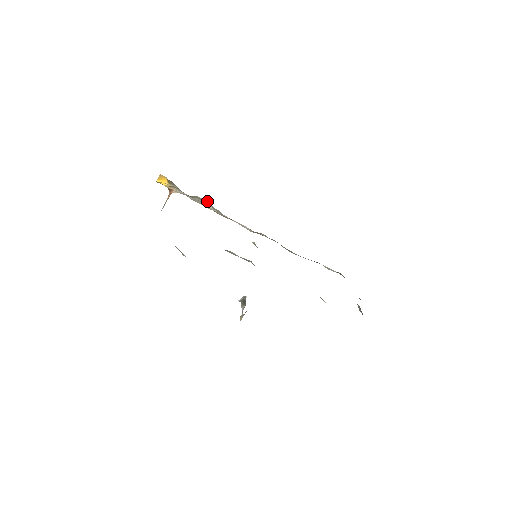
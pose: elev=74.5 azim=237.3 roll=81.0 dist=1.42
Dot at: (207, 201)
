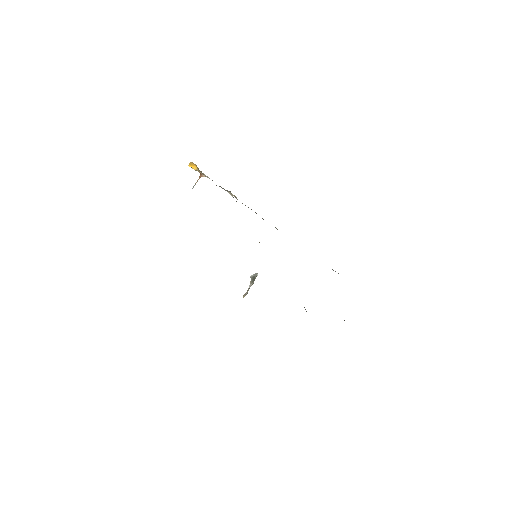
Dot at: (229, 191)
